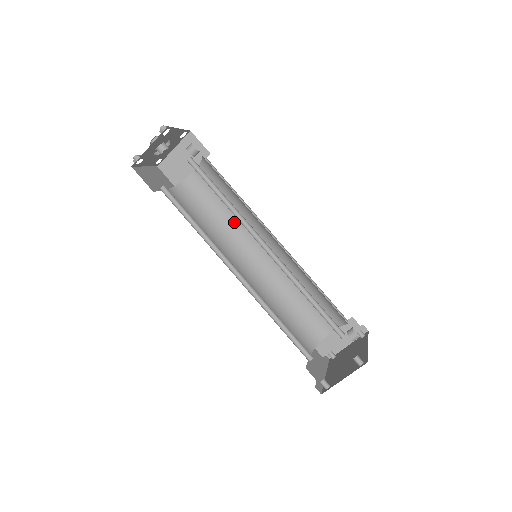
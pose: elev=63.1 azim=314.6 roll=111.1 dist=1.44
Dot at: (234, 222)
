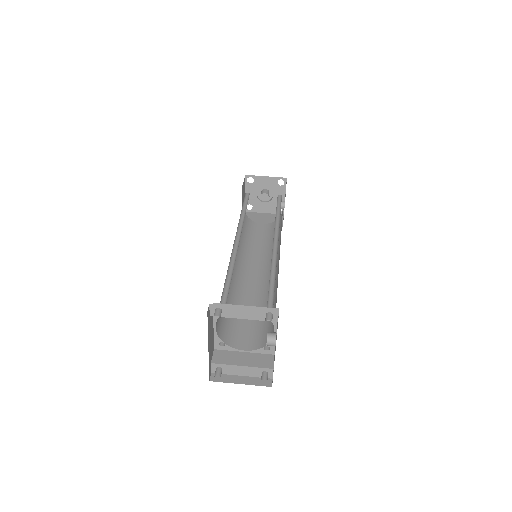
Dot at: (256, 253)
